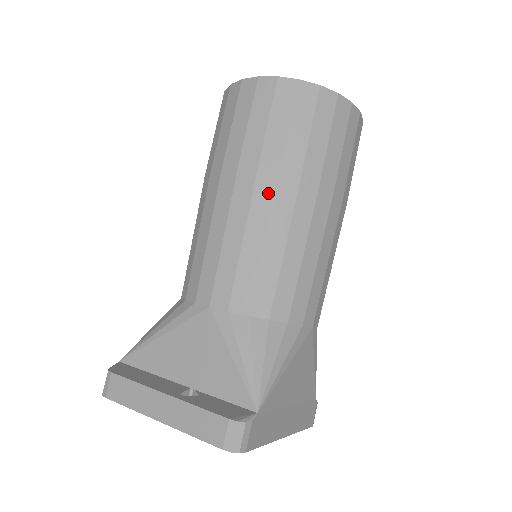
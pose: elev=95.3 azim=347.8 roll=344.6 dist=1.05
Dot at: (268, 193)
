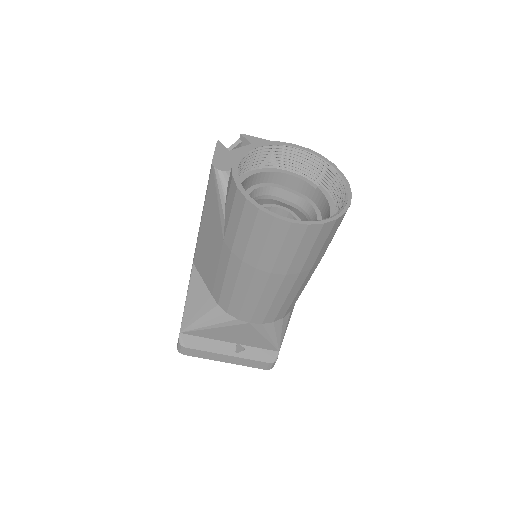
Dot at: (292, 281)
